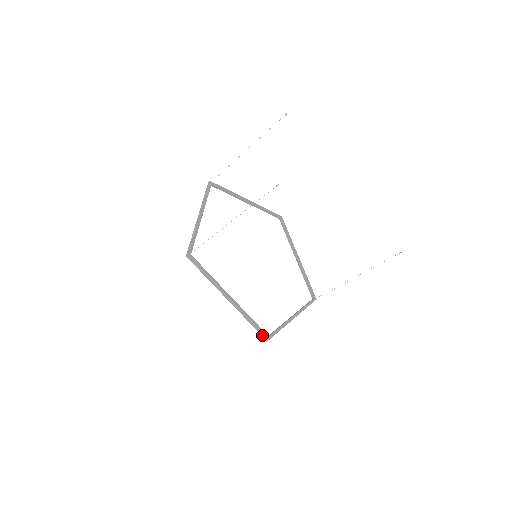
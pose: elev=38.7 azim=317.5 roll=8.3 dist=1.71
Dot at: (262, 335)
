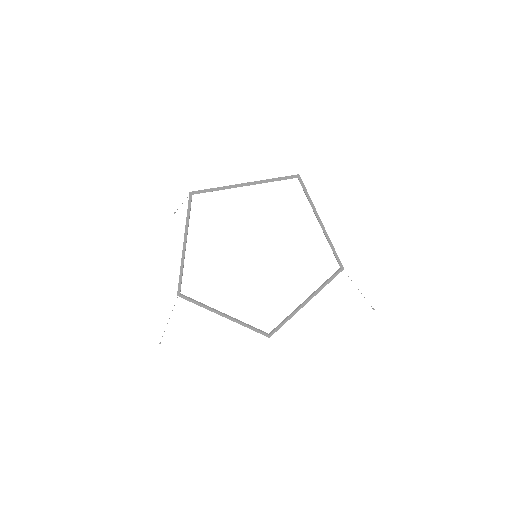
Dot at: (263, 334)
